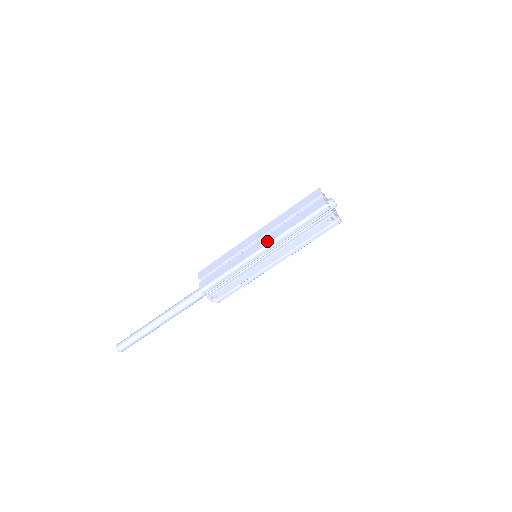
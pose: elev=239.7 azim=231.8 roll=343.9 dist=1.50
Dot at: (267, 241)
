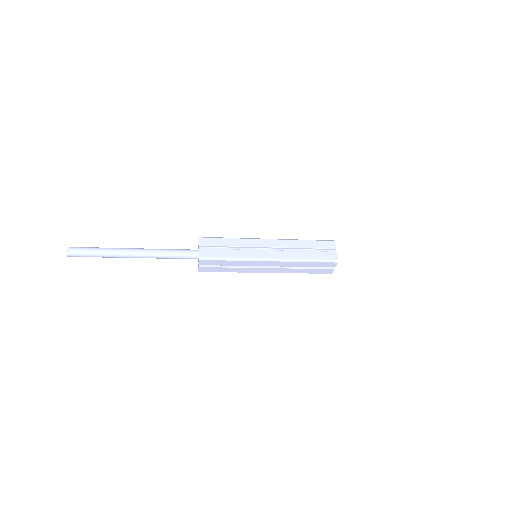
Dot at: (276, 272)
